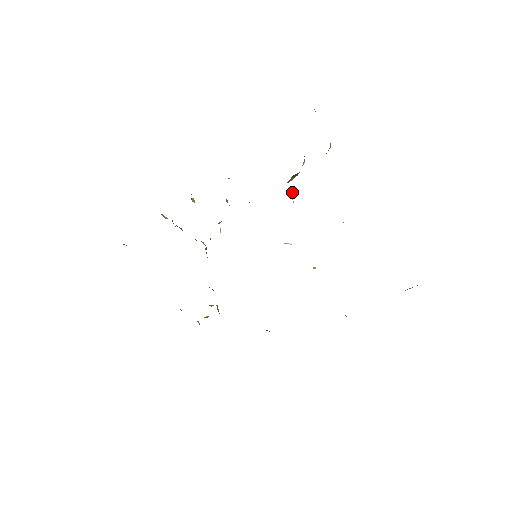
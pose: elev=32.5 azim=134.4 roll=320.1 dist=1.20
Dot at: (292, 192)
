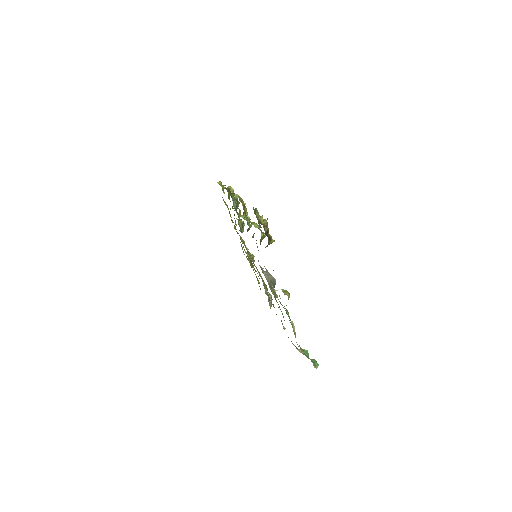
Dot at: occluded
